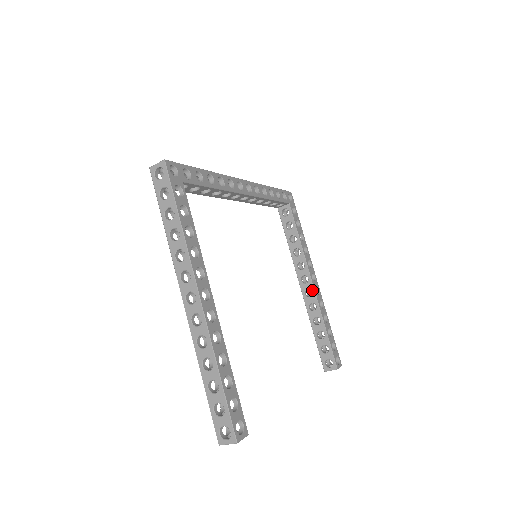
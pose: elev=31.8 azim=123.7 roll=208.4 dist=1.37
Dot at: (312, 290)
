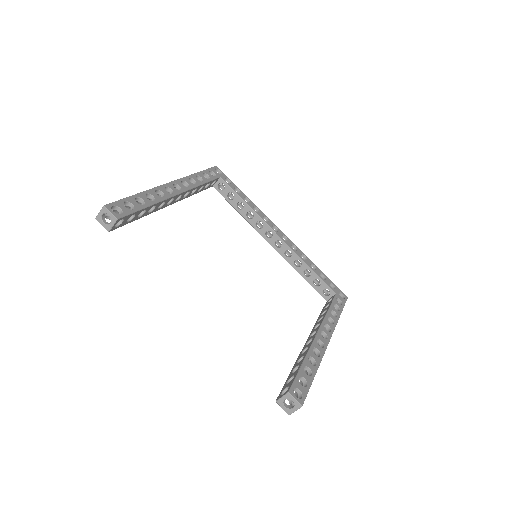
Dot at: (313, 338)
